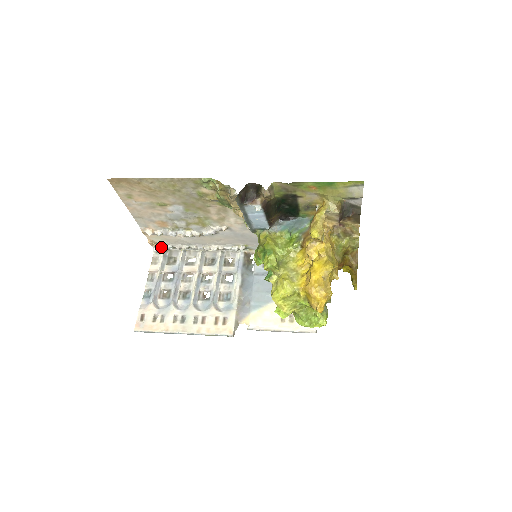
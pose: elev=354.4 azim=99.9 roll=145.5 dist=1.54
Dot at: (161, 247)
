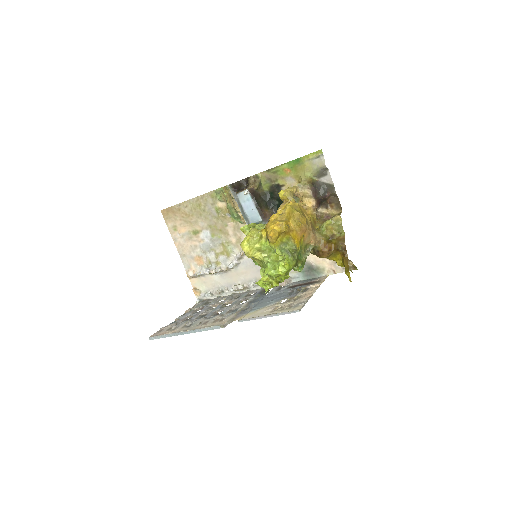
Dot at: (202, 295)
